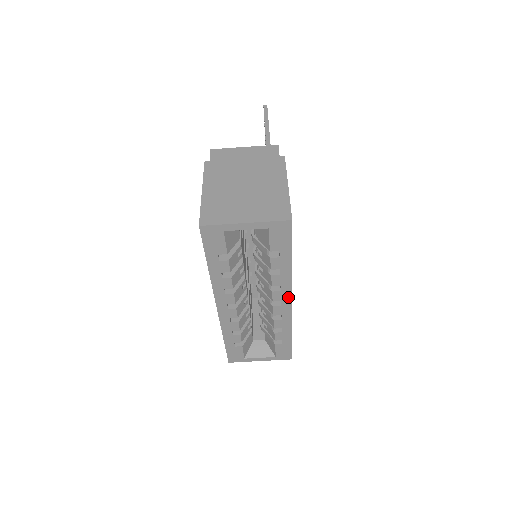
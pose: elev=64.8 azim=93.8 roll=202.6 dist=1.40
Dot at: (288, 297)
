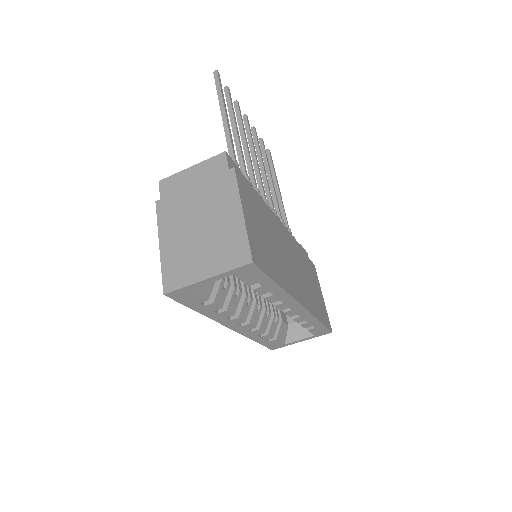
Dot at: (294, 304)
